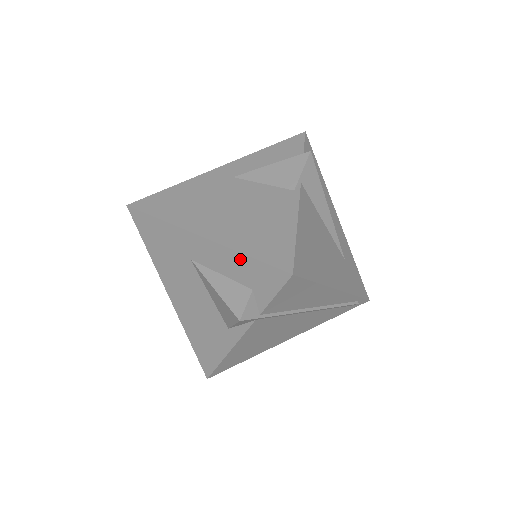
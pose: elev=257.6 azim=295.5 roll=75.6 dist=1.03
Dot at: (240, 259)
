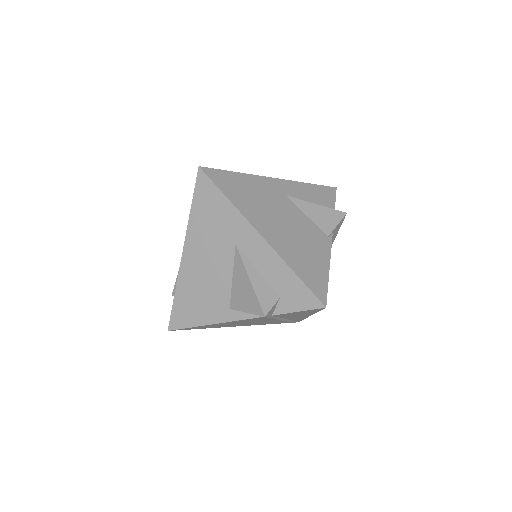
Dot at: (288, 273)
